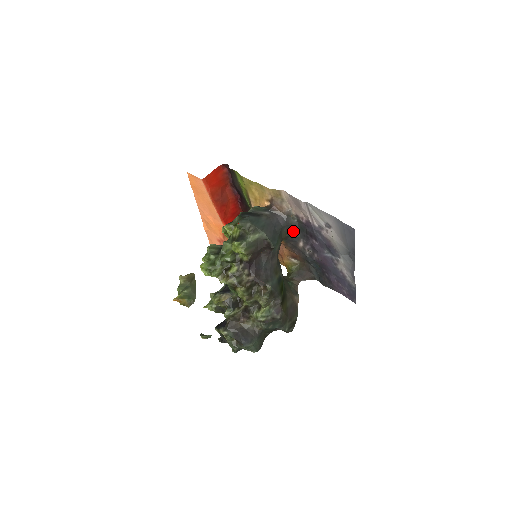
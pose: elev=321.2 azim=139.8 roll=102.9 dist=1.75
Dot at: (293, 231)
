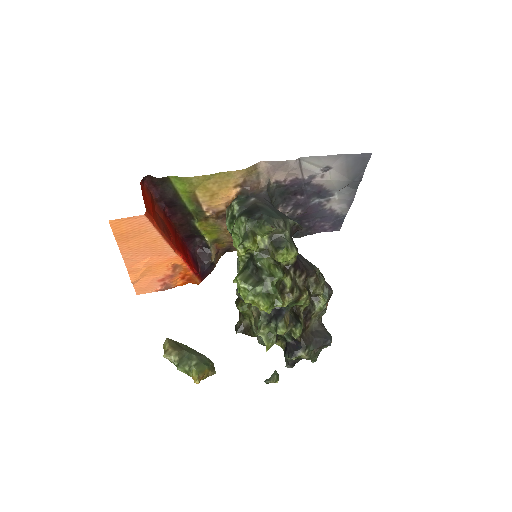
Dot at: (273, 202)
